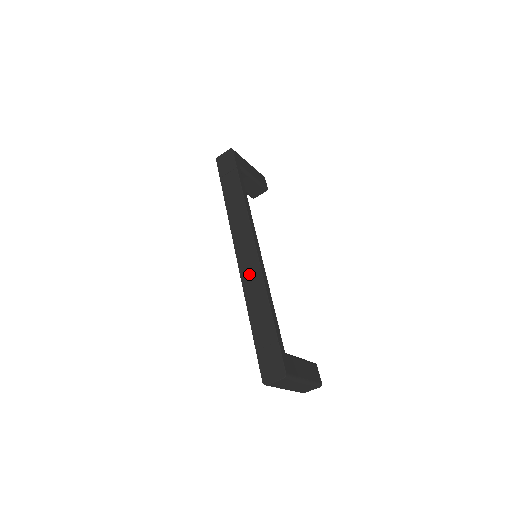
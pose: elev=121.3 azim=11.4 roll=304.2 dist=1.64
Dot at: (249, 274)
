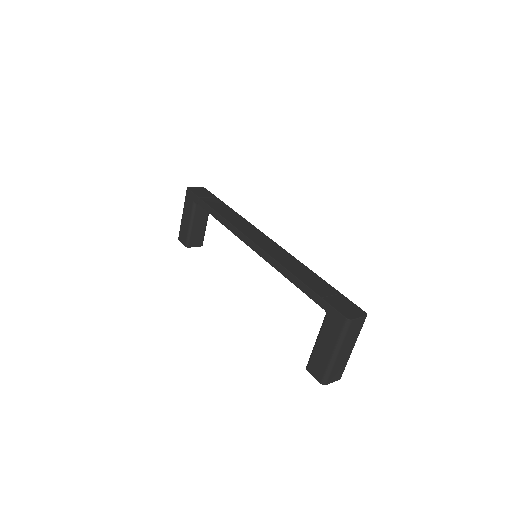
Dot at: (276, 252)
